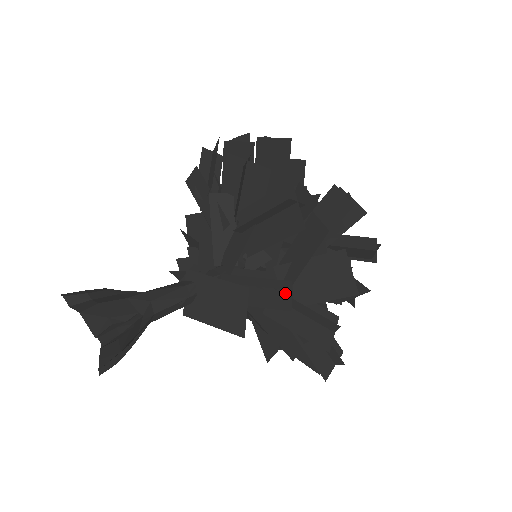
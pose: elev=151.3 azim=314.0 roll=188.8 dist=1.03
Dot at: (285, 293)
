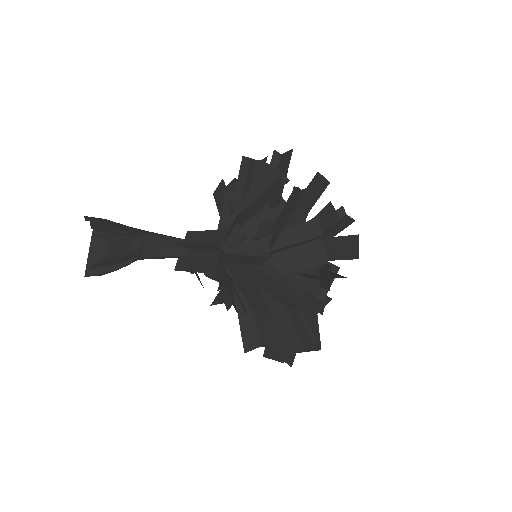
Dot at: (263, 258)
